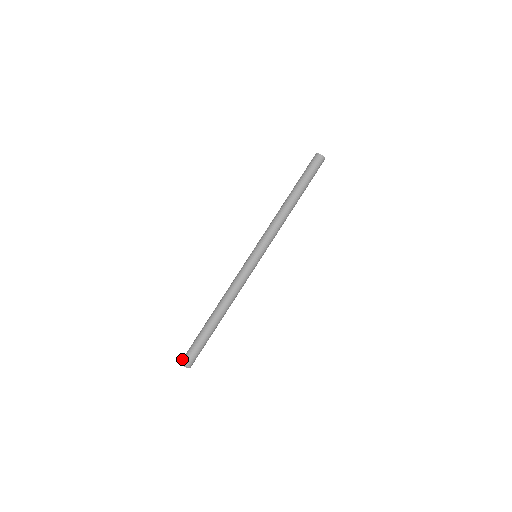
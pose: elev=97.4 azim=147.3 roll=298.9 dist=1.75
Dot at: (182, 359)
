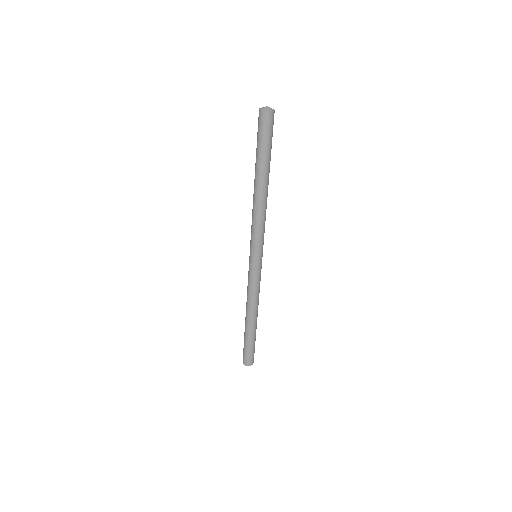
Dot at: (243, 362)
